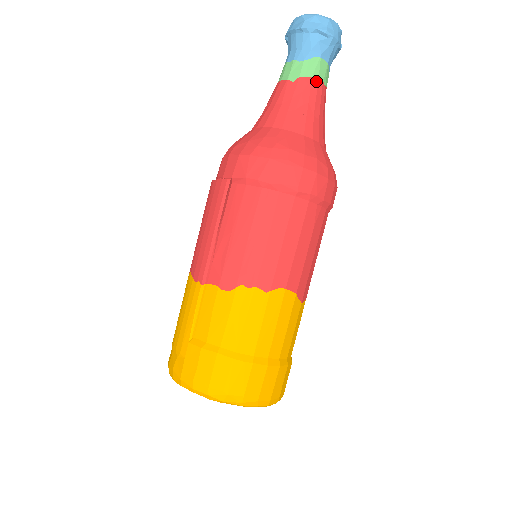
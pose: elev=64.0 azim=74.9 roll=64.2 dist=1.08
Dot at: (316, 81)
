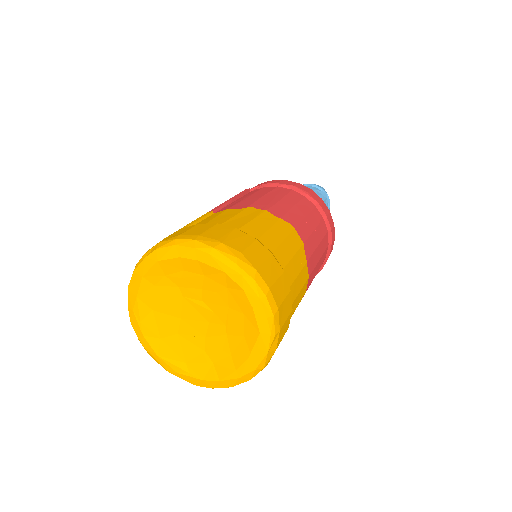
Dot at: occluded
